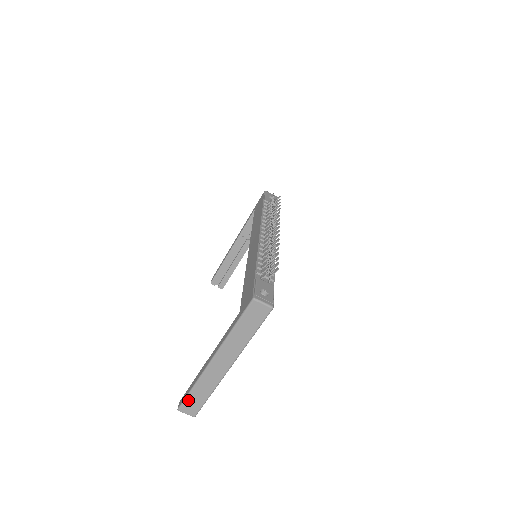
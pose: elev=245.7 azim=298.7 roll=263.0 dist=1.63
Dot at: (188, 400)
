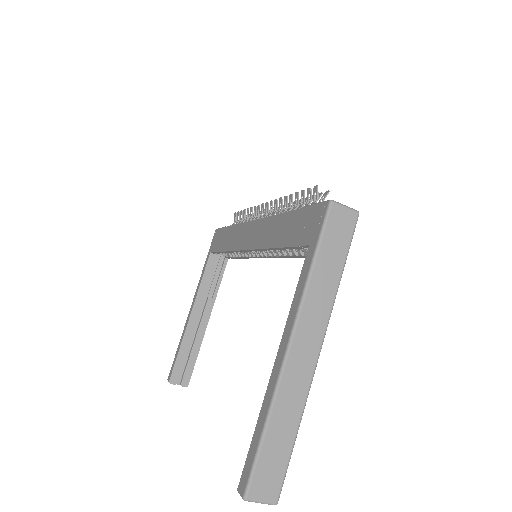
Dot at: (261, 462)
